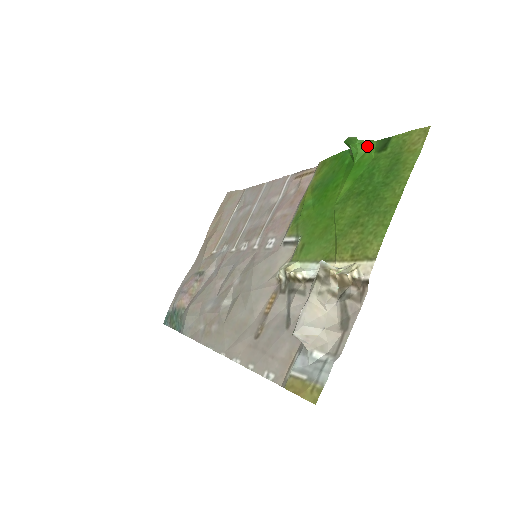
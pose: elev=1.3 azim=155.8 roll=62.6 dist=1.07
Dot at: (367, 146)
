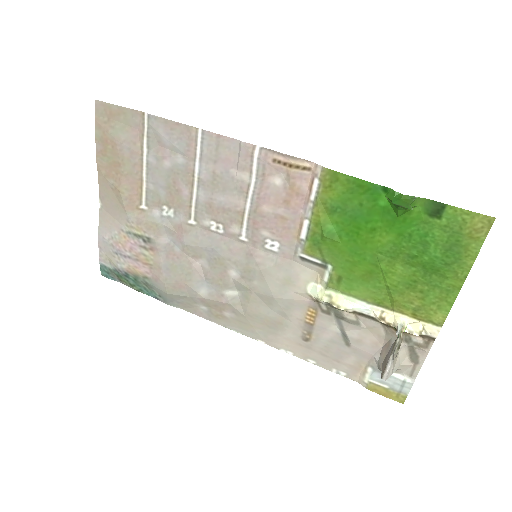
Dot at: (416, 206)
